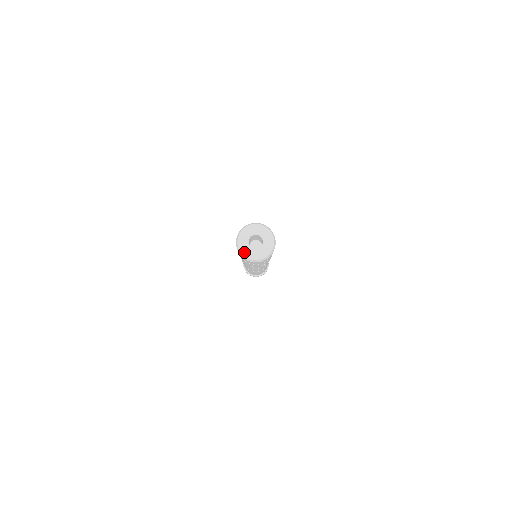
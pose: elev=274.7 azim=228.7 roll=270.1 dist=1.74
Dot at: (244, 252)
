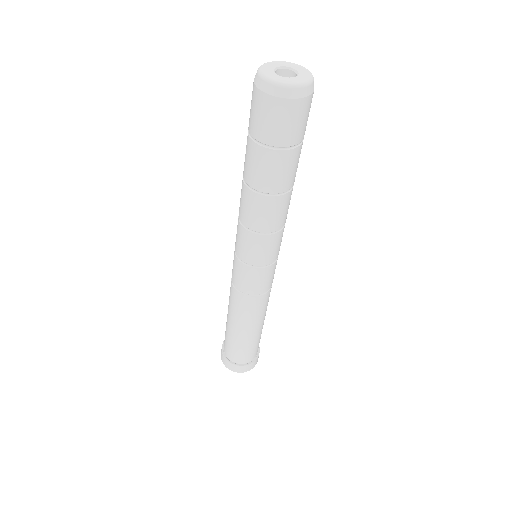
Dot at: (266, 75)
